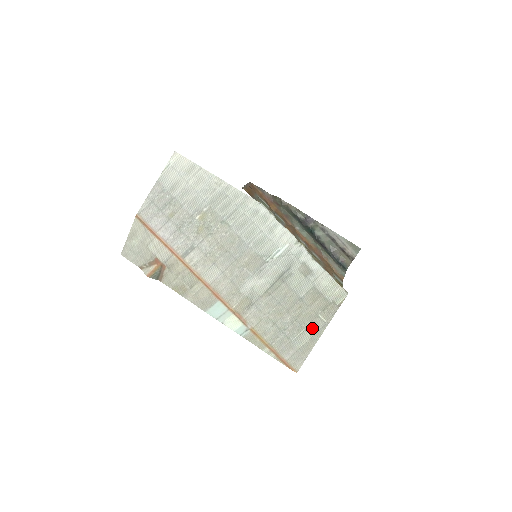
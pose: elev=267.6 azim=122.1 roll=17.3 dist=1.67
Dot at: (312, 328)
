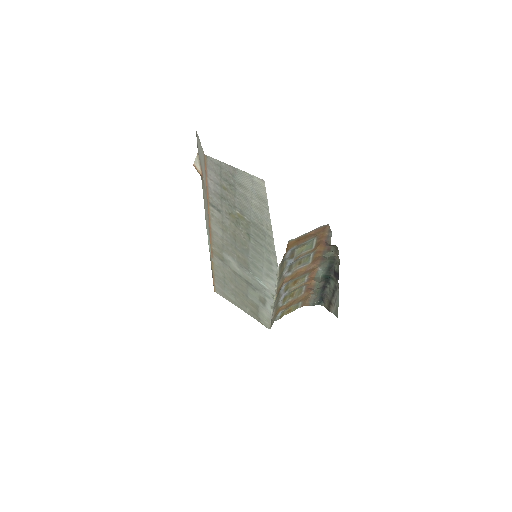
Dot at: (239, 303)
